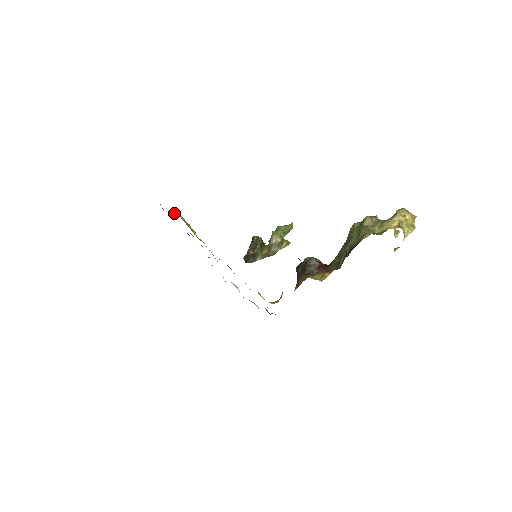
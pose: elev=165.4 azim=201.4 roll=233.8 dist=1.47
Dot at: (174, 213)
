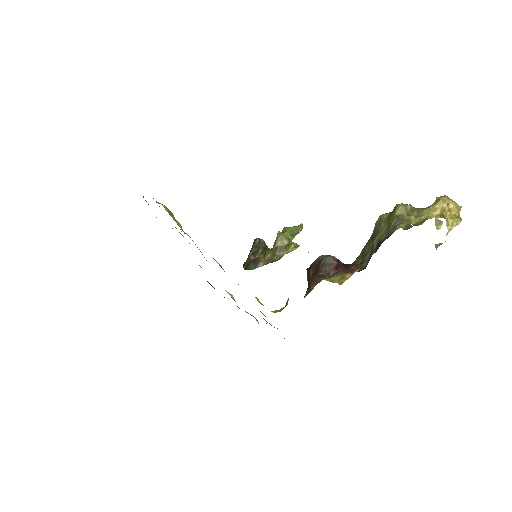
Dot at: (156, 202)
